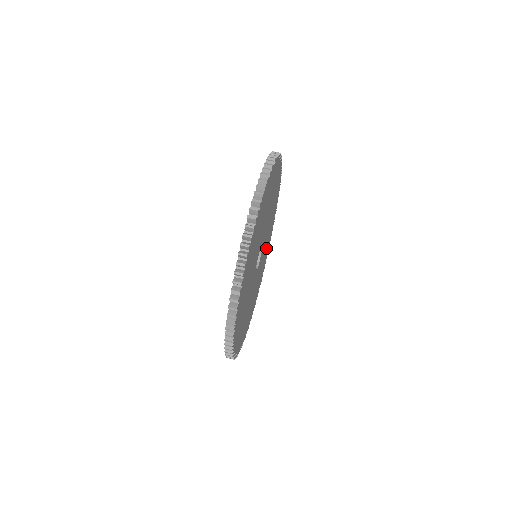
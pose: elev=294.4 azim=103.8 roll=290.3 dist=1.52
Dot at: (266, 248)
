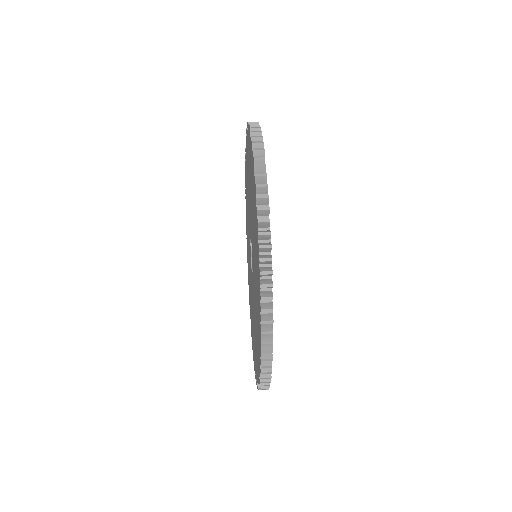
Dot at: occluded
